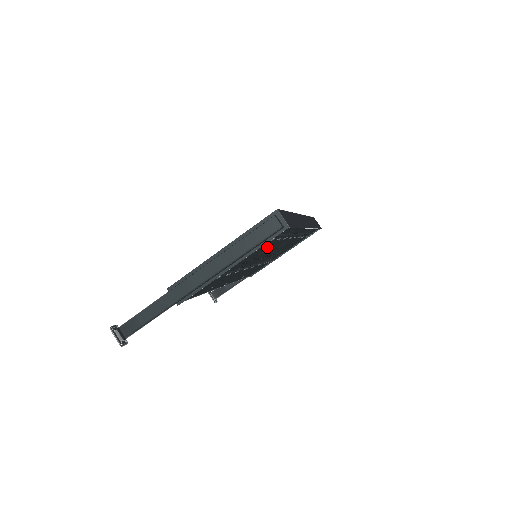
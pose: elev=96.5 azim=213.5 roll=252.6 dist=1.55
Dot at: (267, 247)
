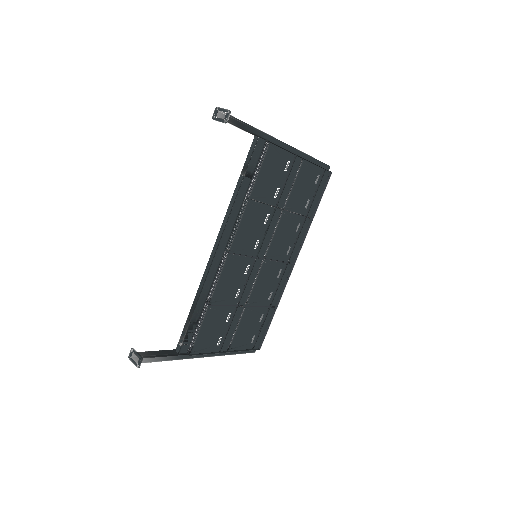
Dot at: (299, 204)
